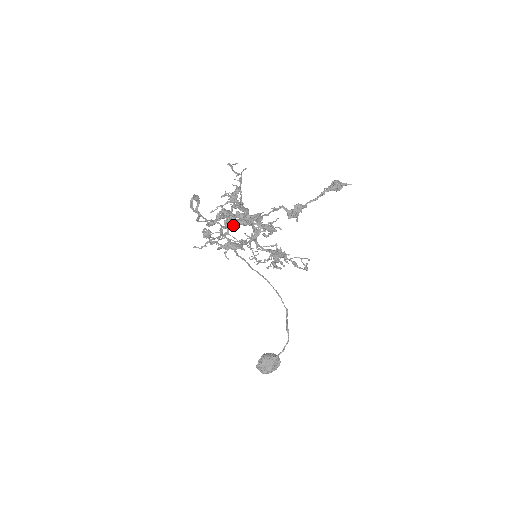
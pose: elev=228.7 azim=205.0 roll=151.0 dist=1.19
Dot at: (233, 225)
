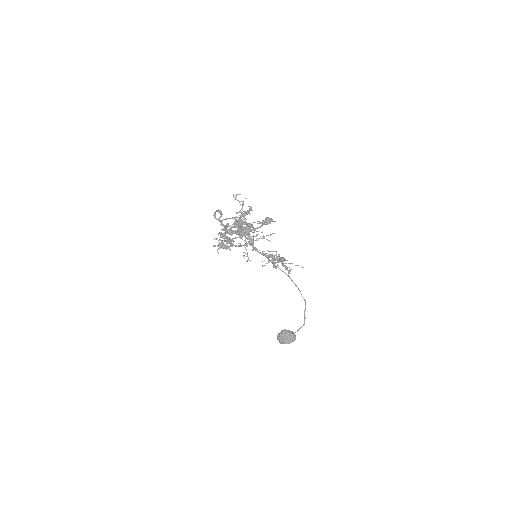
Dot at: occluded
